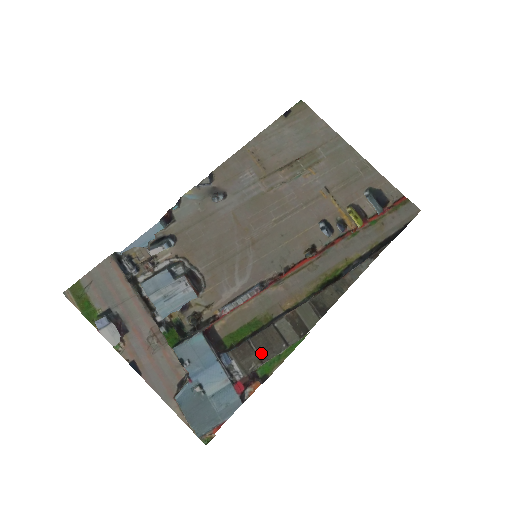
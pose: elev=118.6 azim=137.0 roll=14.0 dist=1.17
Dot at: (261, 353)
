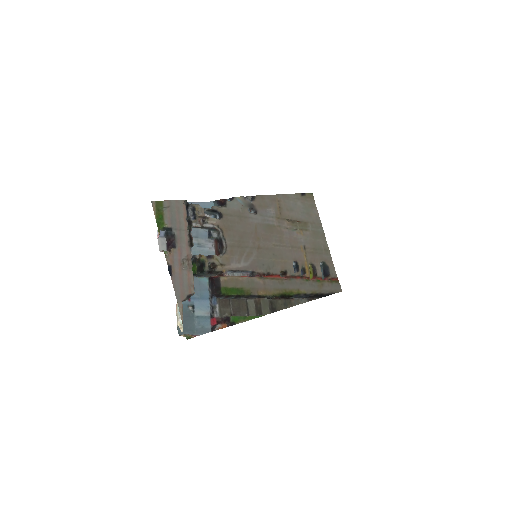
Dot at: (233, 310)
